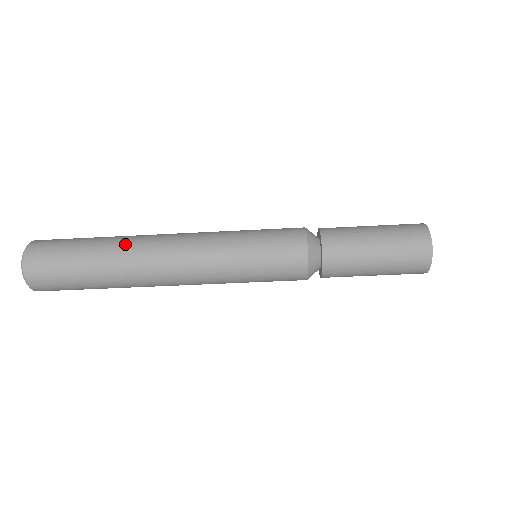
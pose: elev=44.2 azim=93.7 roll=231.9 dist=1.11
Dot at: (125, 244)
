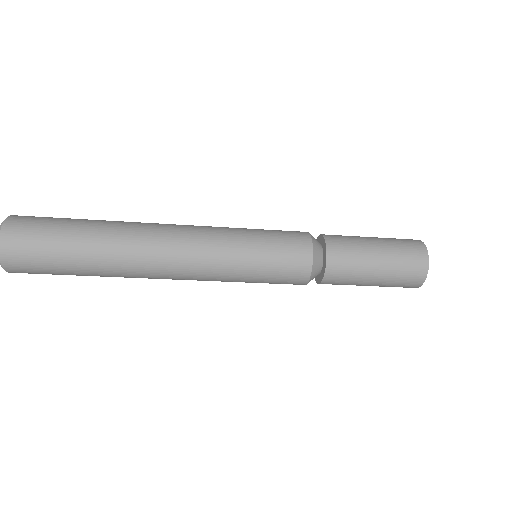
Dot at: (118, 258)
